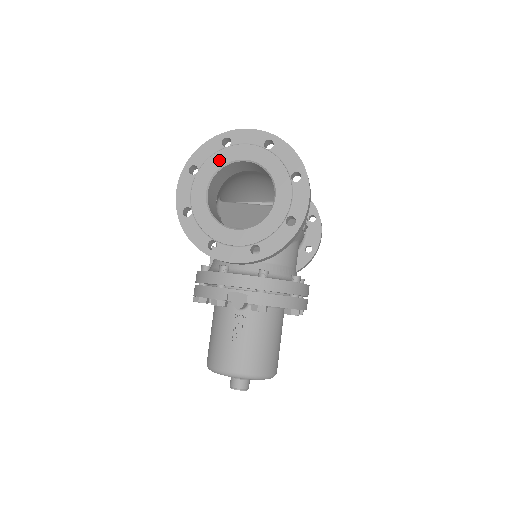
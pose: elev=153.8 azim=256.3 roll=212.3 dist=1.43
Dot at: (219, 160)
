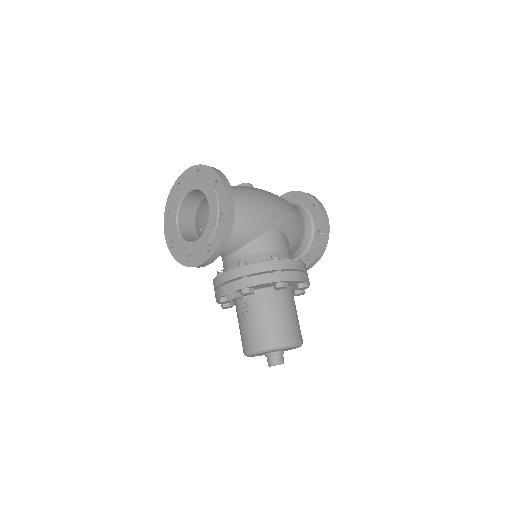
Dot at: (177, 200)
